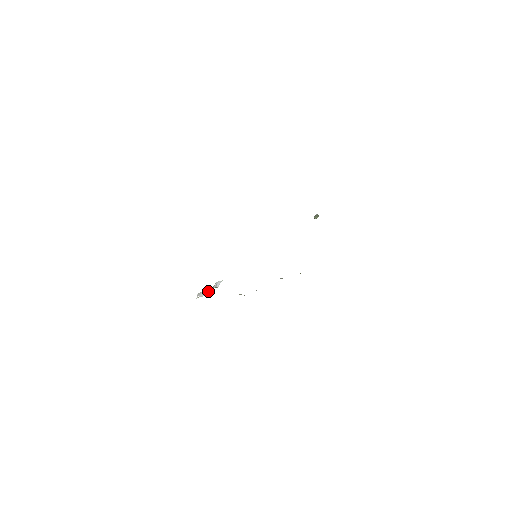
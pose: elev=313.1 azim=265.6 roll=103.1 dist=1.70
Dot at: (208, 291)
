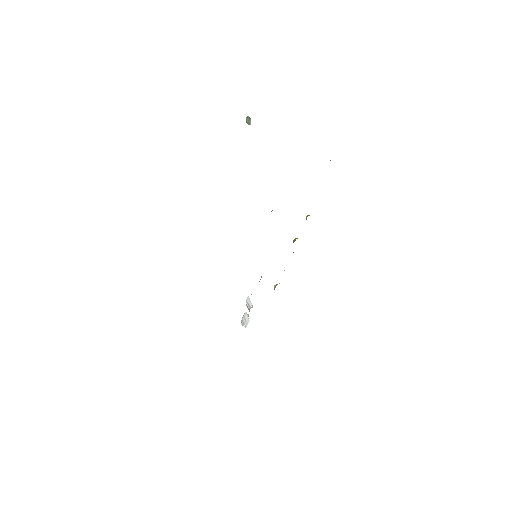
Dot at: (247, 315)
